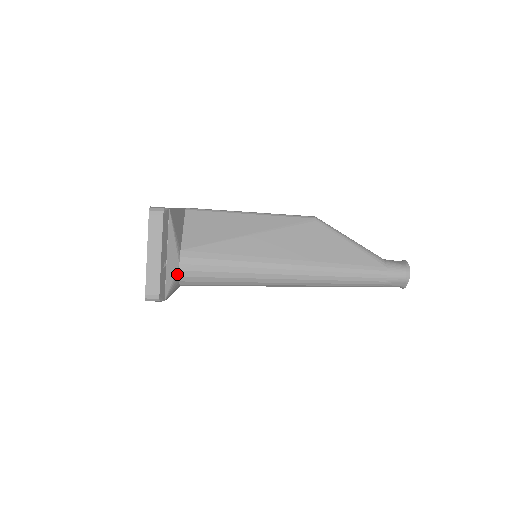
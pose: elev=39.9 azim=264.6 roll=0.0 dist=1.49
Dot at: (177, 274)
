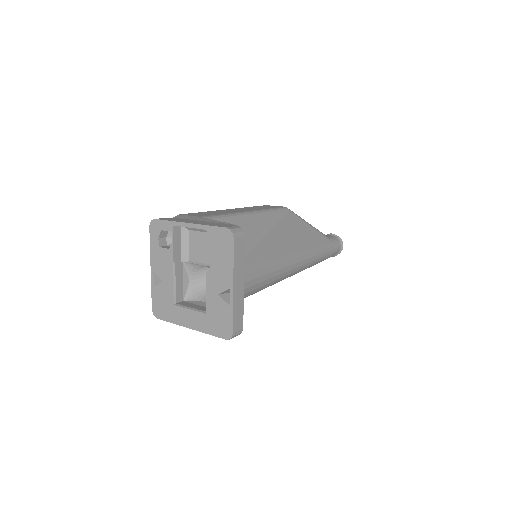
Dot at: occluded
